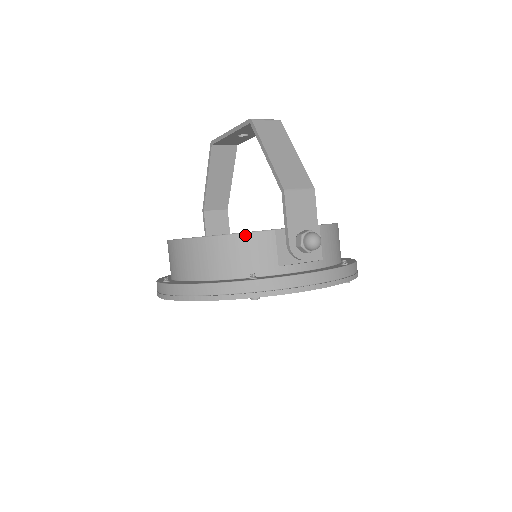
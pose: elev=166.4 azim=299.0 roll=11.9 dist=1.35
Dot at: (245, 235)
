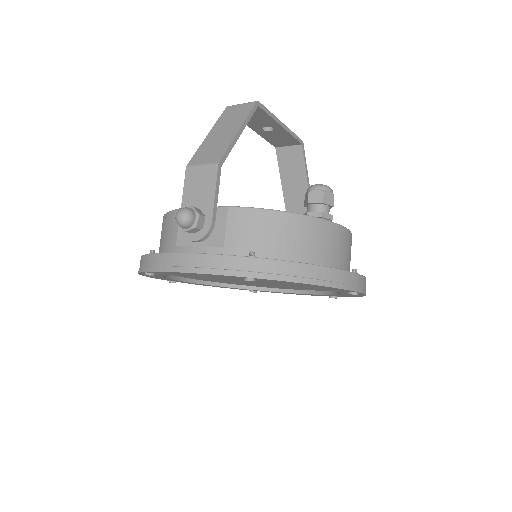
Dot at: (167, 215)
